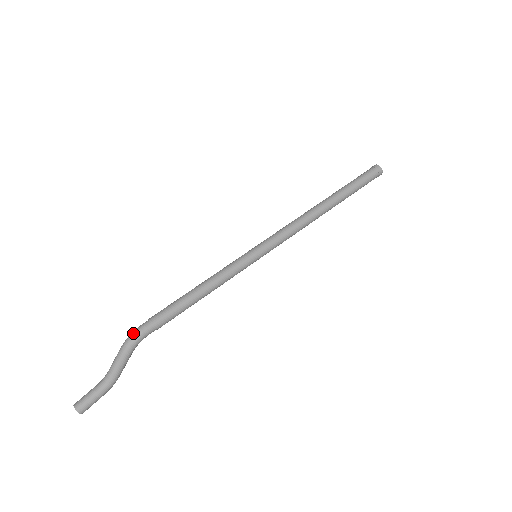
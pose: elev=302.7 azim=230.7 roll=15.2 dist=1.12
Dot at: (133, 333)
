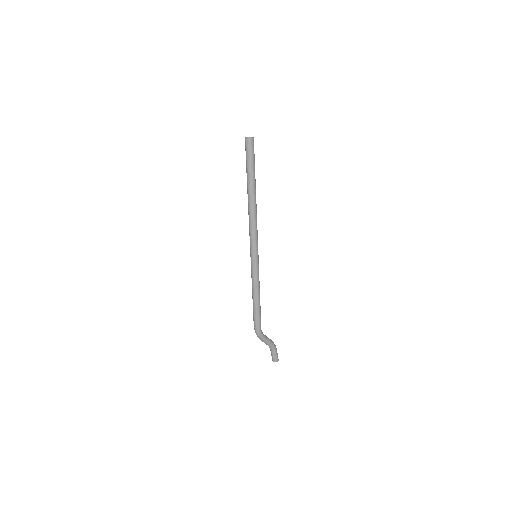
Dot at: occluded
